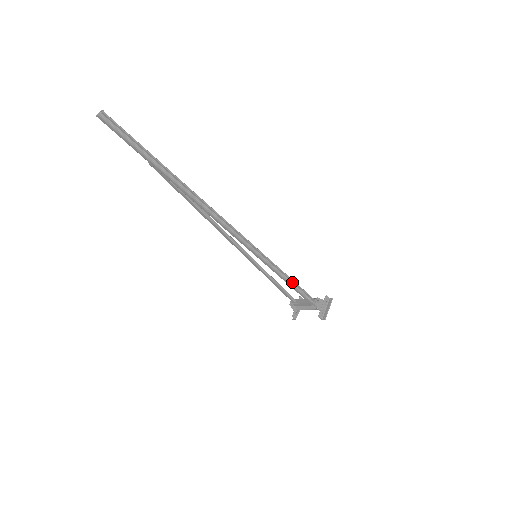
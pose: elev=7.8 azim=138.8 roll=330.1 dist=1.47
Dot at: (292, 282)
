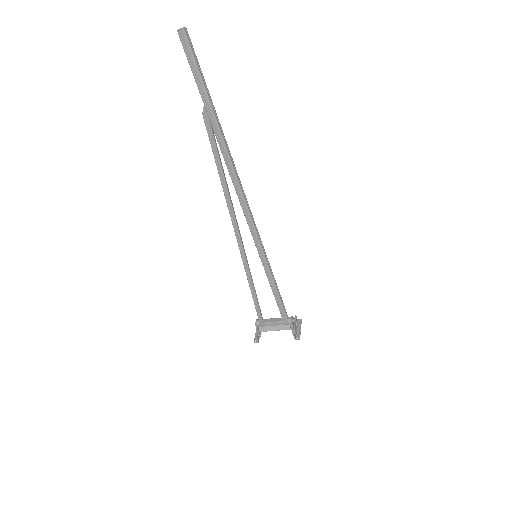
Dot at: occluded
